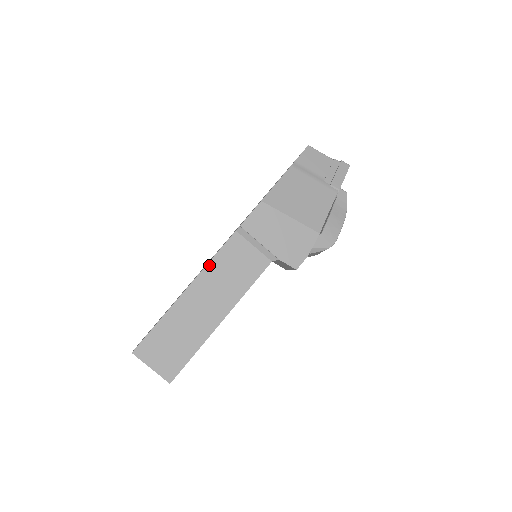
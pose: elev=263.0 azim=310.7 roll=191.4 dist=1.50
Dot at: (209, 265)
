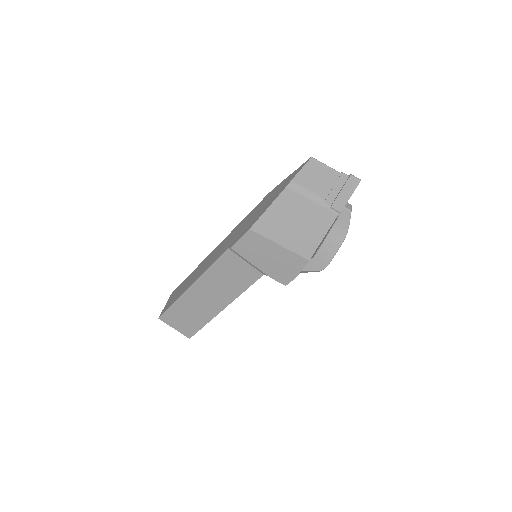
Dot at: (208, 272)
